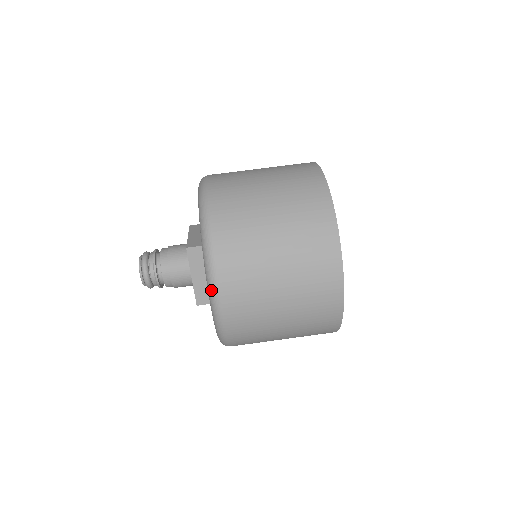
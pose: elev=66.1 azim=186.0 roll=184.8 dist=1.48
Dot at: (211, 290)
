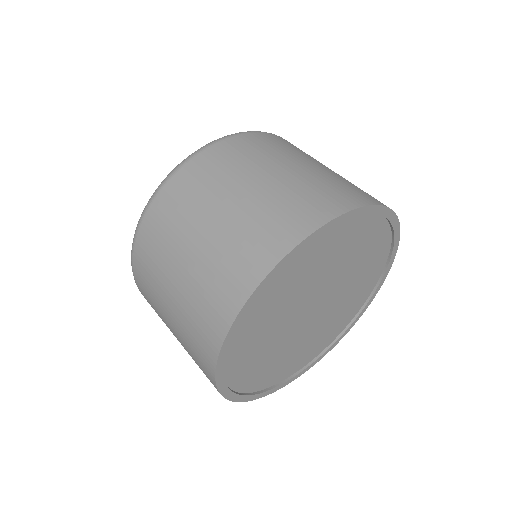
Dot at: occluded
